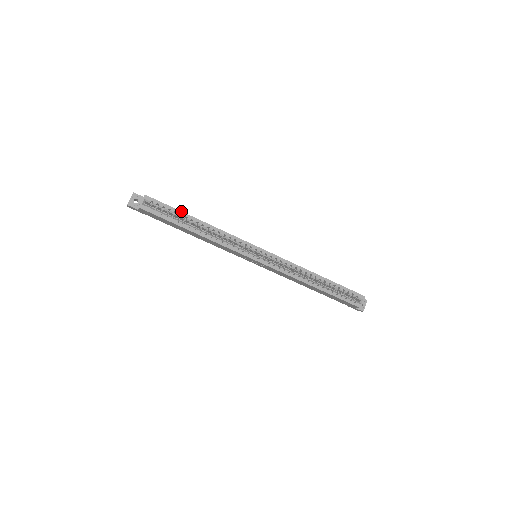
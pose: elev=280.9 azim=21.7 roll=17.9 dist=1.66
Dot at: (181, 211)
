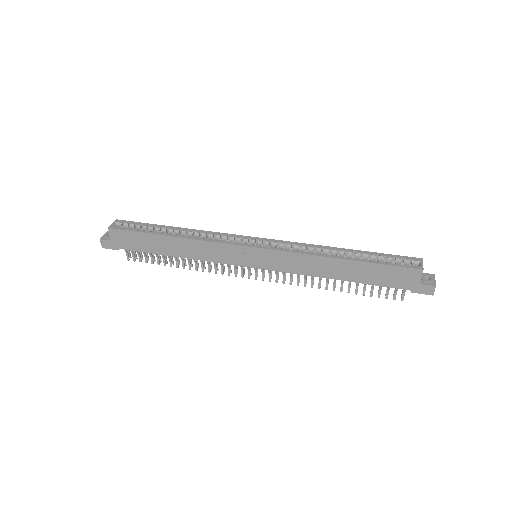
Dot at: (156, 224)
